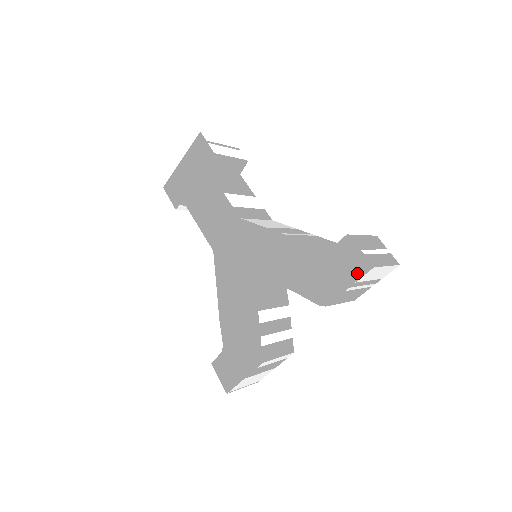
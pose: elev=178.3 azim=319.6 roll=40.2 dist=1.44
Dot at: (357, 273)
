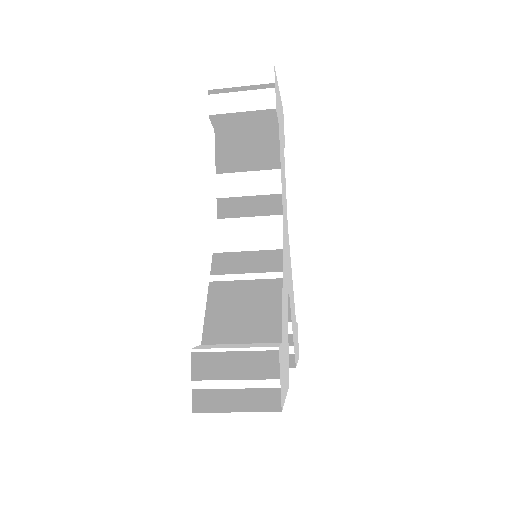
Dot at: occluded
